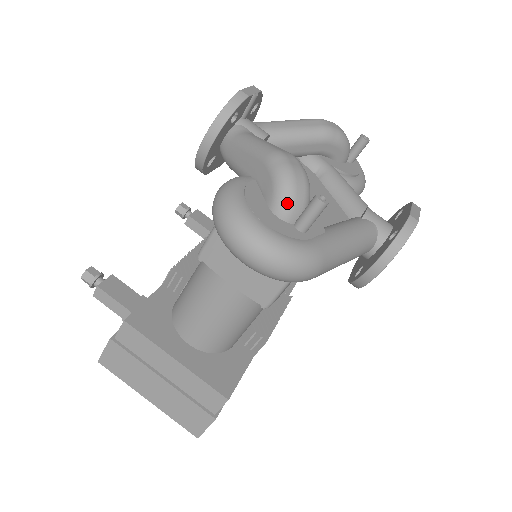
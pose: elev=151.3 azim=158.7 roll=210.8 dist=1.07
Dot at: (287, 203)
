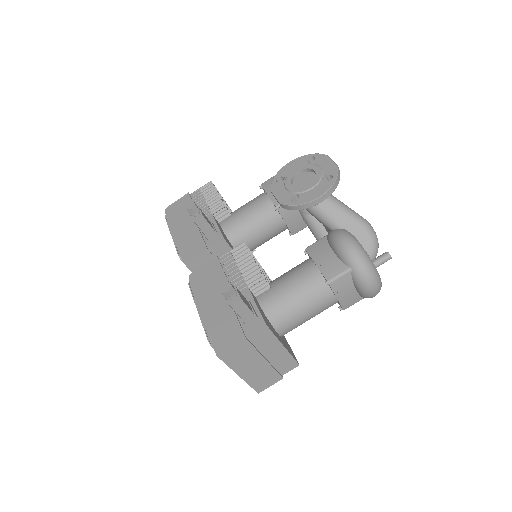
Dot at: occluded
